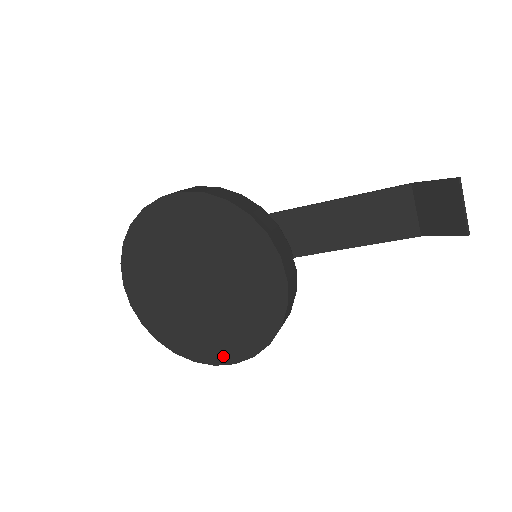
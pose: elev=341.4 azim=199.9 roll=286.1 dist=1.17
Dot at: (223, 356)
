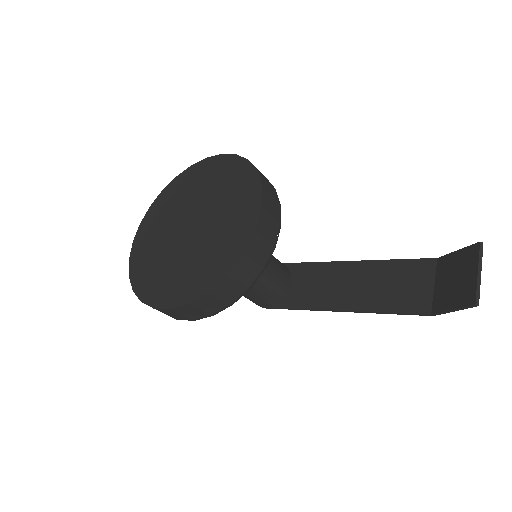
Dot at: (166, 299)
